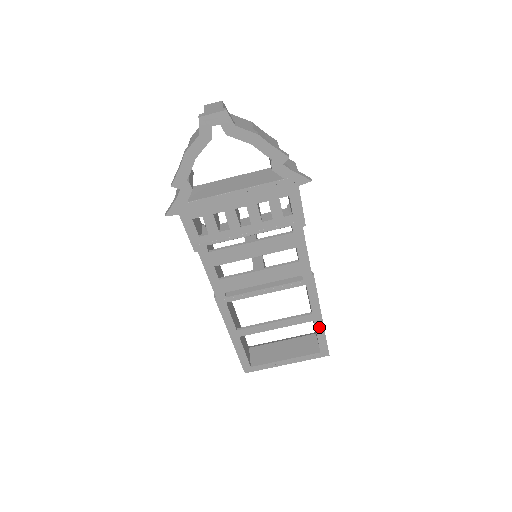
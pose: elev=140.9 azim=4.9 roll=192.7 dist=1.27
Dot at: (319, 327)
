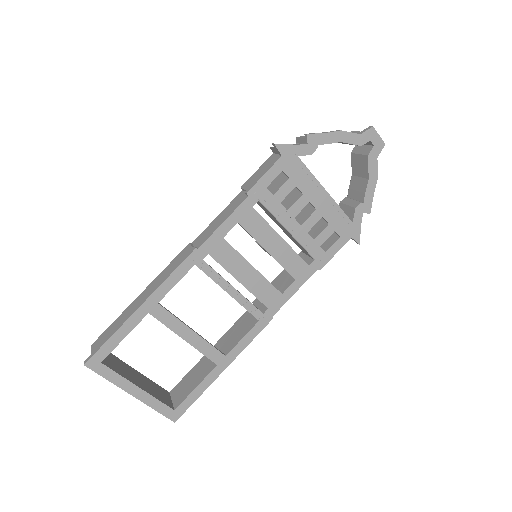
Dot at: (211, 377)
